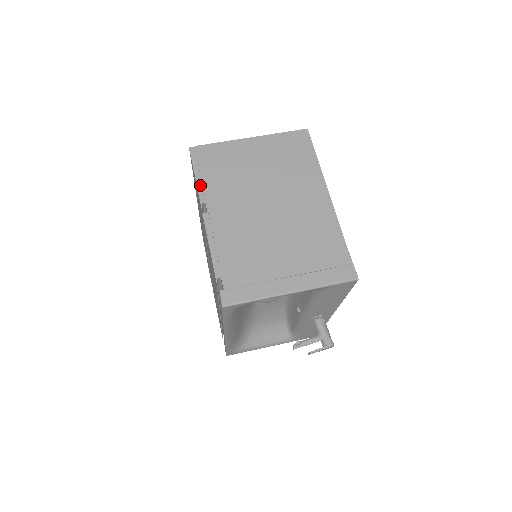
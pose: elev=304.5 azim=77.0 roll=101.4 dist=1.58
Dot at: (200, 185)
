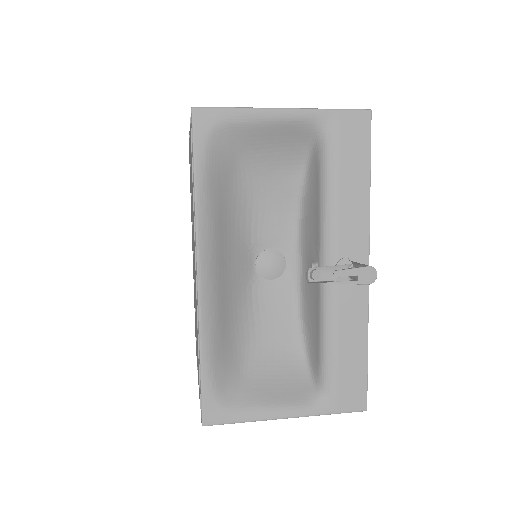
Dot at: occluded
